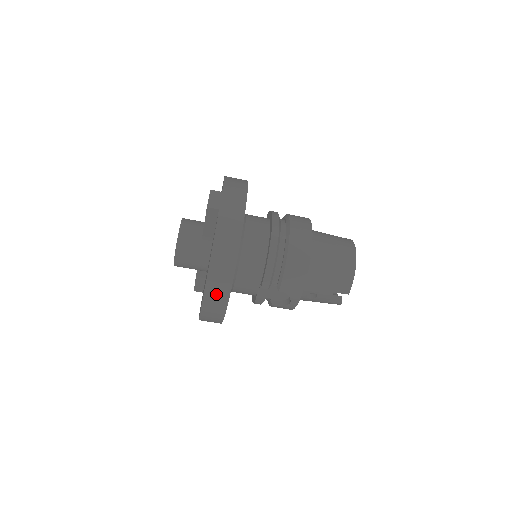
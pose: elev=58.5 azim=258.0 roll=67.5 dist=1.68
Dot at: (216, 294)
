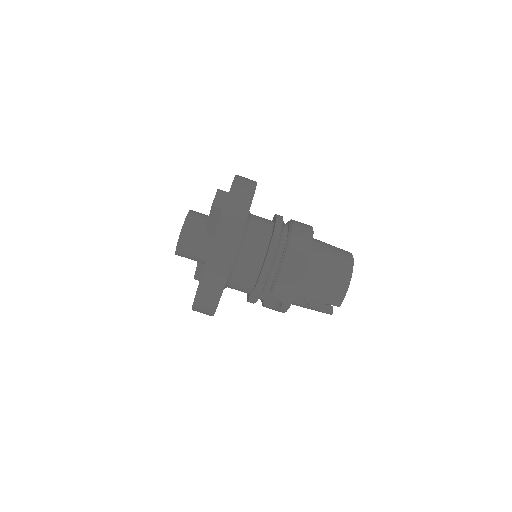
Dot at: (209, 290)
